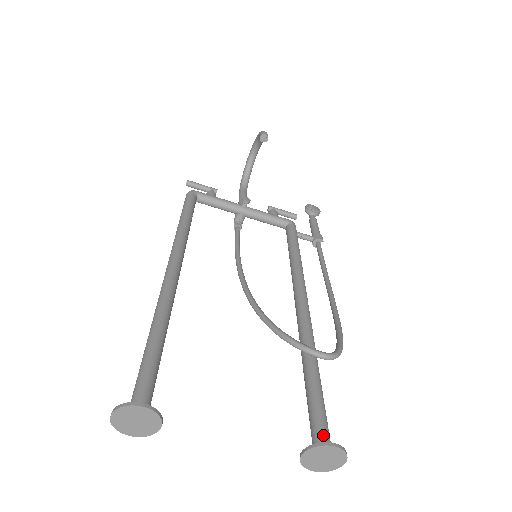
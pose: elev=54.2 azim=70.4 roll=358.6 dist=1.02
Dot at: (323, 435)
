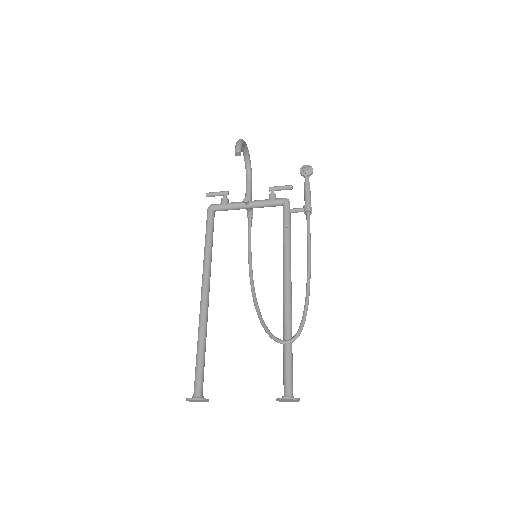
Dot at: (287, 389)
